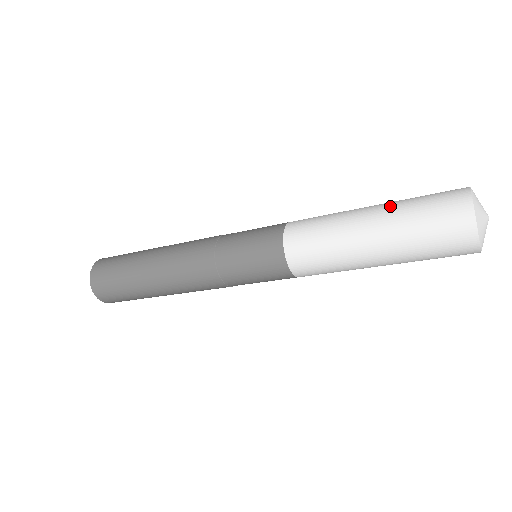
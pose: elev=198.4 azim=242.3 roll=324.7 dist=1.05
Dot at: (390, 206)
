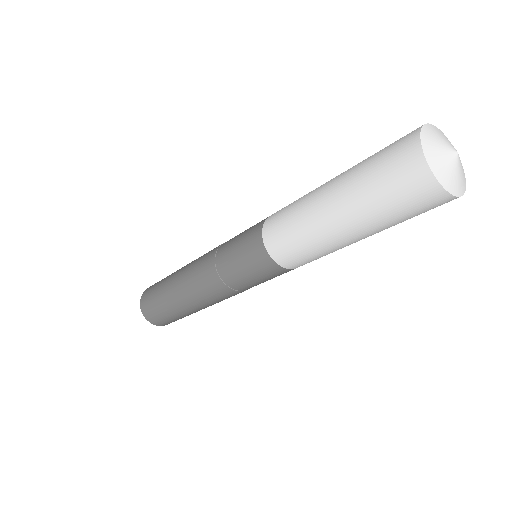
Dot at: (346, 174)
